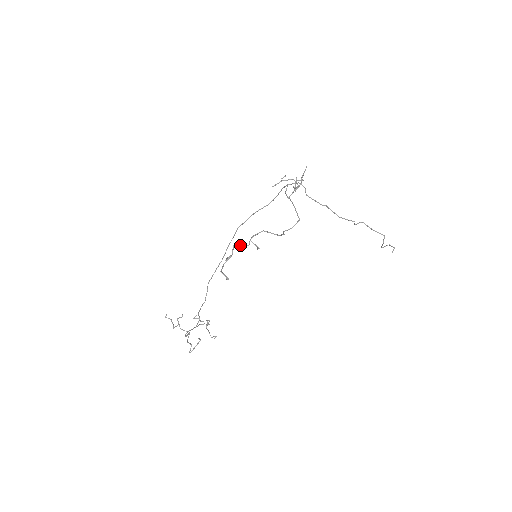
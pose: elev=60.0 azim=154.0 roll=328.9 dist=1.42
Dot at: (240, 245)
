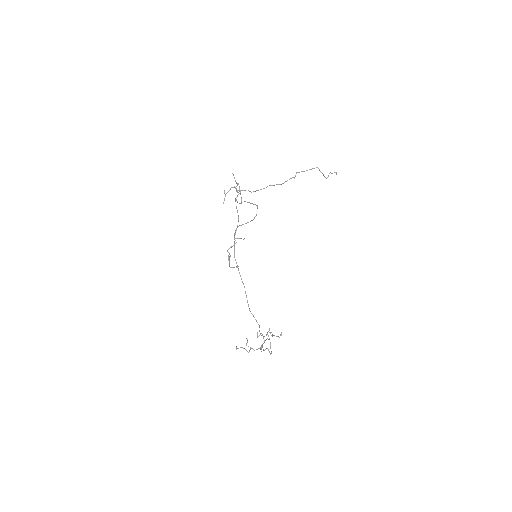
Dot at: (231, 247)
